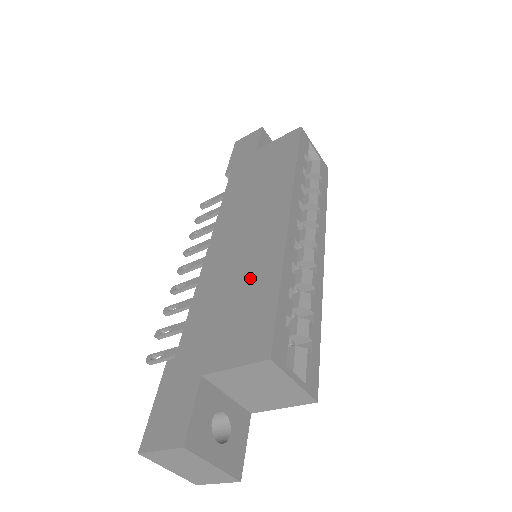
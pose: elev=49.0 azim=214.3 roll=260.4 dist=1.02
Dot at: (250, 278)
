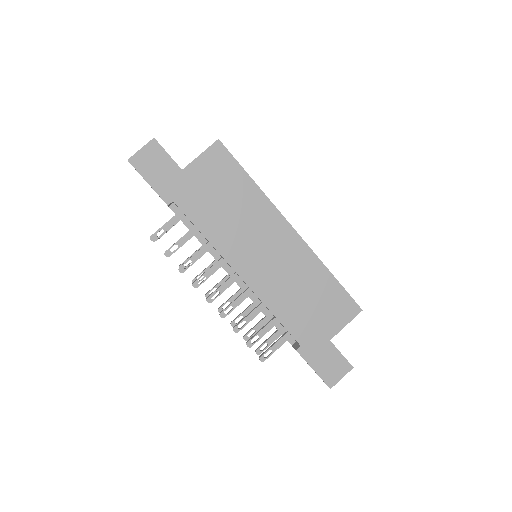
Dot at: (307, 281)
